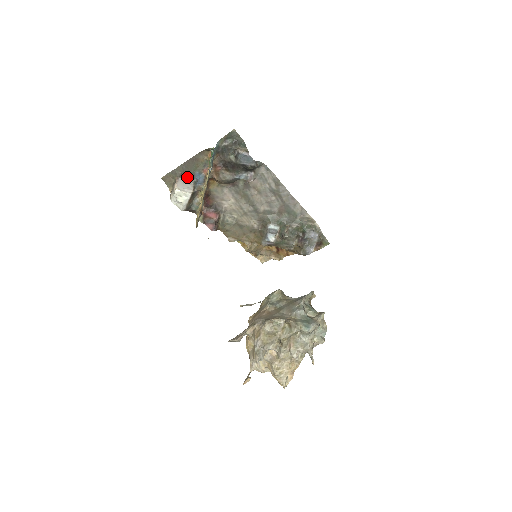
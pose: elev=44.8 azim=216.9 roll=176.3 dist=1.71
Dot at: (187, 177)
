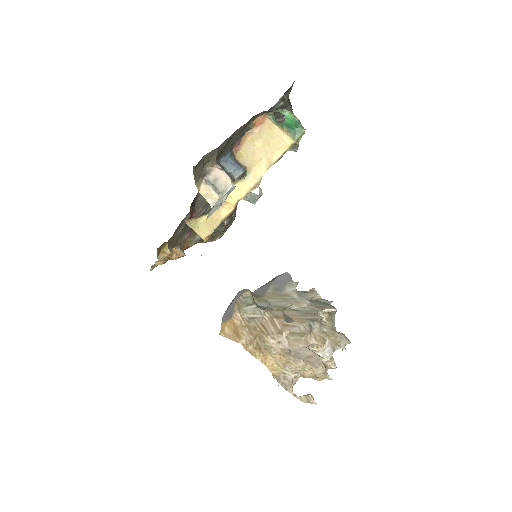
Dot at: occluded
